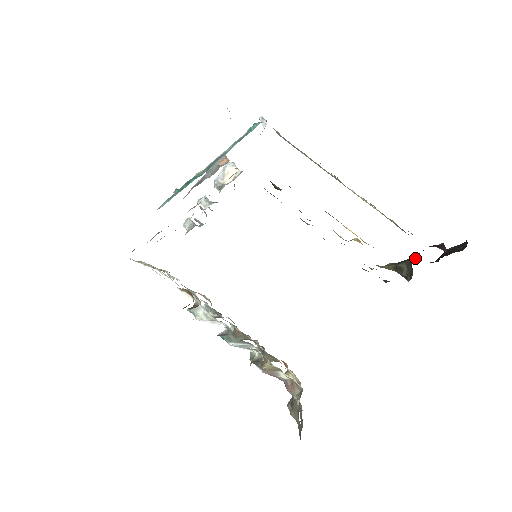
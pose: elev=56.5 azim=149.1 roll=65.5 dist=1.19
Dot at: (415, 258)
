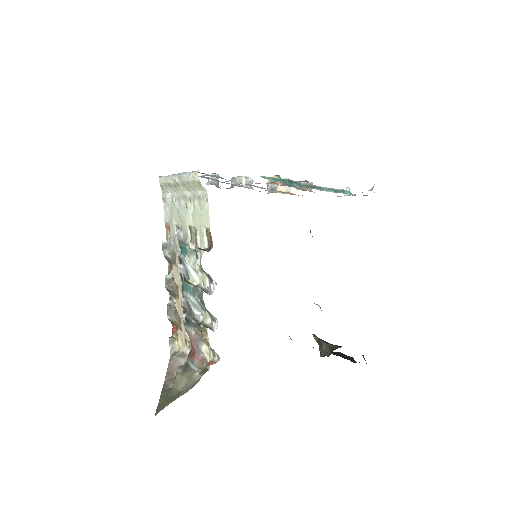
Dot at: (337, 347)
